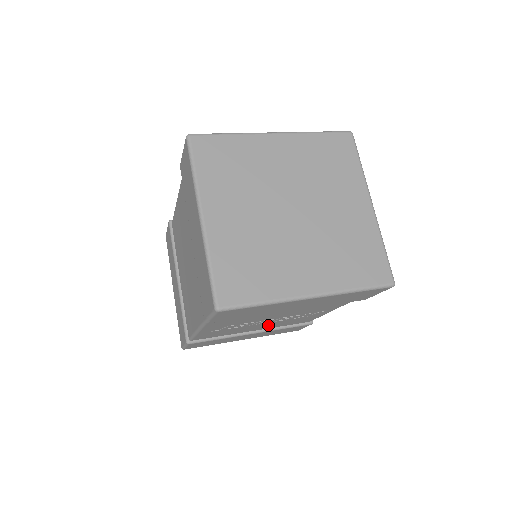
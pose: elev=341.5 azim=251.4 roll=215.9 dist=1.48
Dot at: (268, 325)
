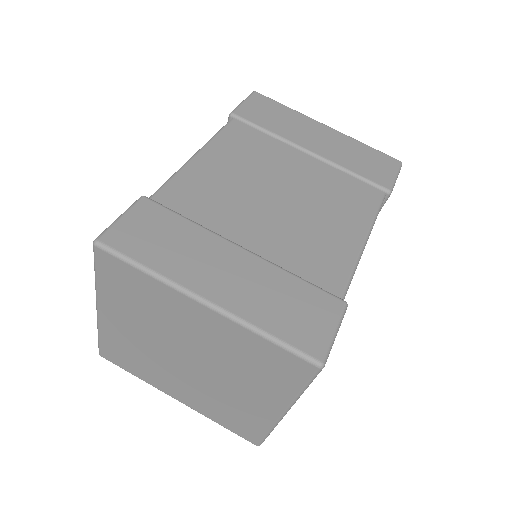
Dot at: occluded
